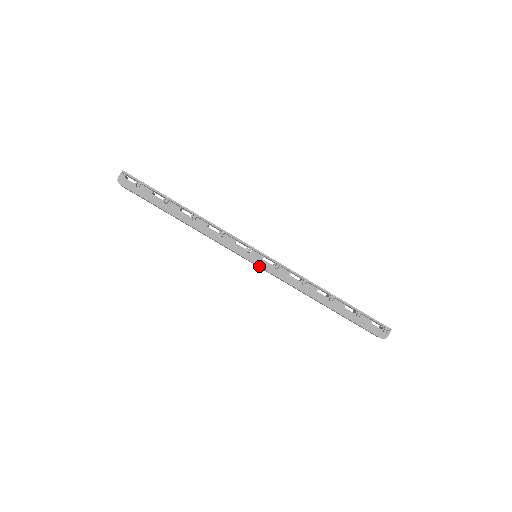
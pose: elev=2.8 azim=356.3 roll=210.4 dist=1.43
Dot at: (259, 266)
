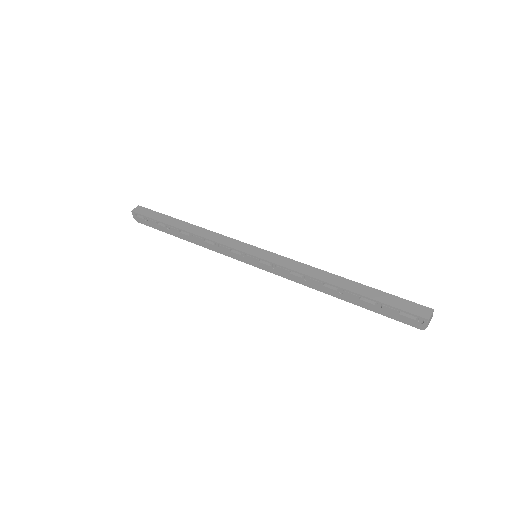
Dot at: (260, 268)
